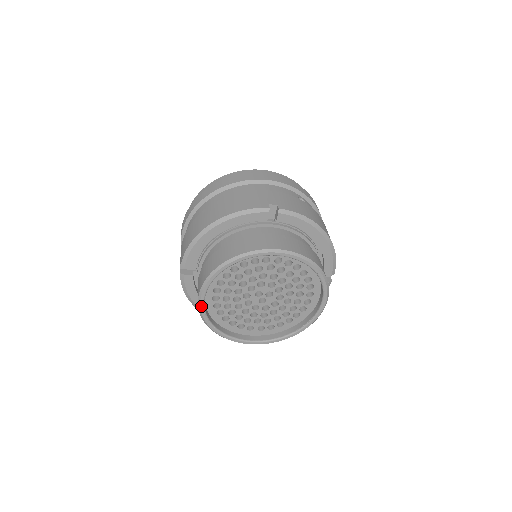
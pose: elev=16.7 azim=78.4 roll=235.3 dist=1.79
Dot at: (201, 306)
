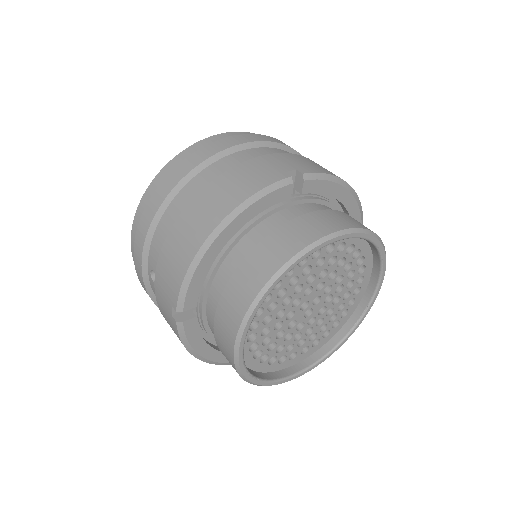
Dot at: (239, 358)
